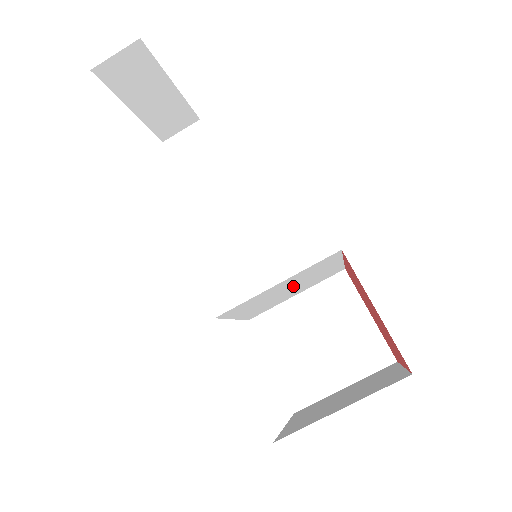
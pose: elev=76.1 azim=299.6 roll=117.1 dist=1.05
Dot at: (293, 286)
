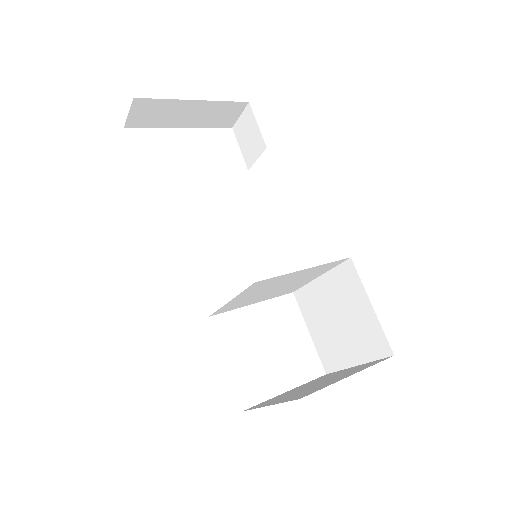
Dot at: (276, 287)
